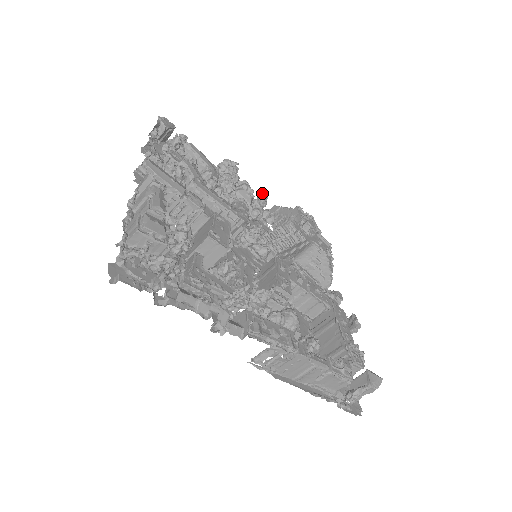
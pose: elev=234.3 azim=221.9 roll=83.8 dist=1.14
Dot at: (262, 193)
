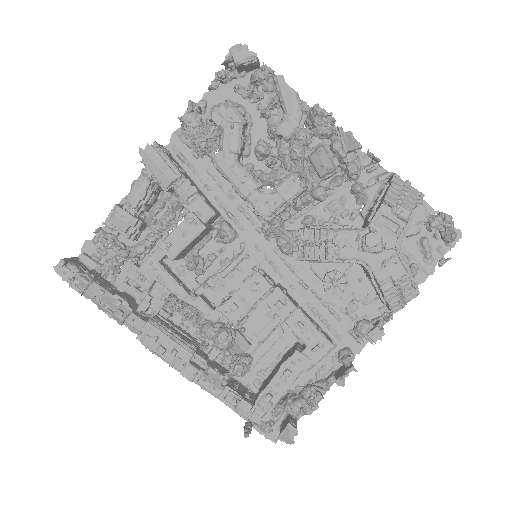
Dot at: (351, 163)
